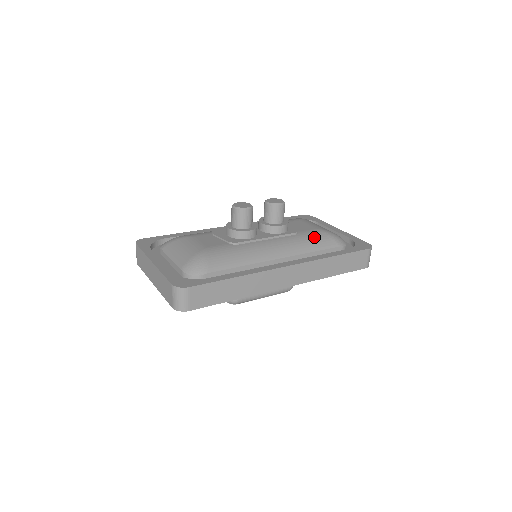
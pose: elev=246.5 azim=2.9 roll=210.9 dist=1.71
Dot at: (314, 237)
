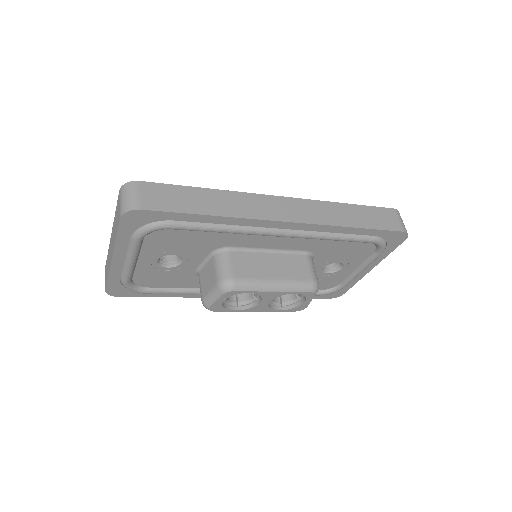
Dot at: occluded
